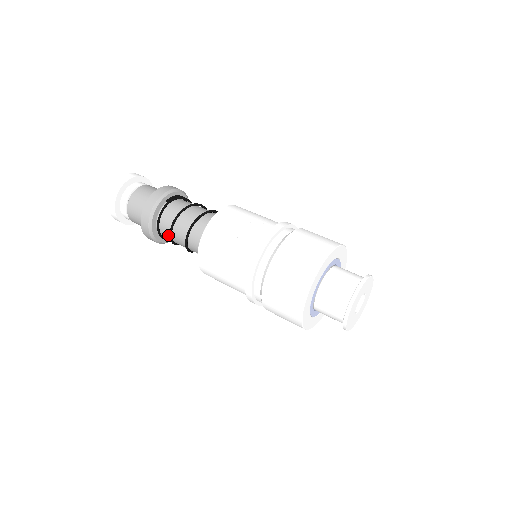
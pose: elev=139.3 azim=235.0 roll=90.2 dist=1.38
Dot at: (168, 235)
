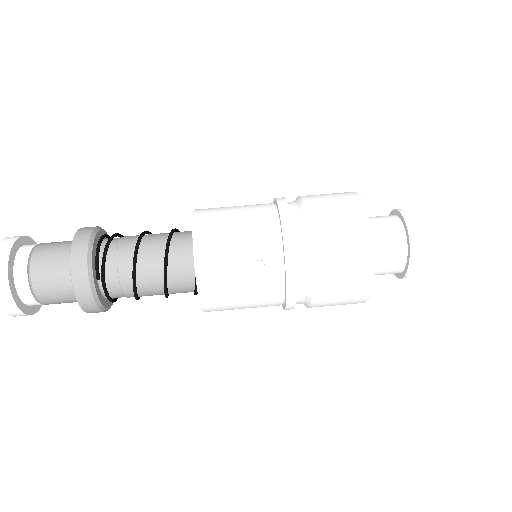
Dot at: occluded
